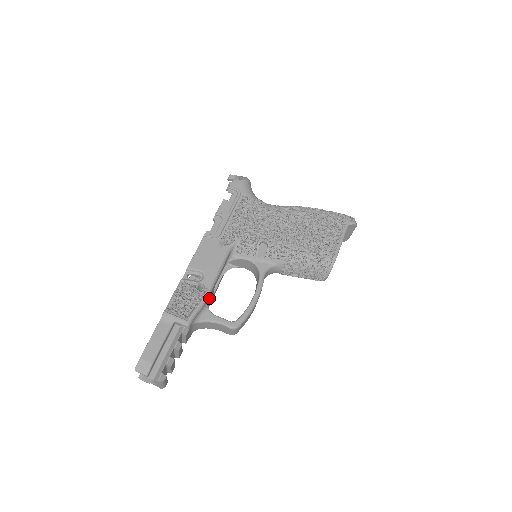
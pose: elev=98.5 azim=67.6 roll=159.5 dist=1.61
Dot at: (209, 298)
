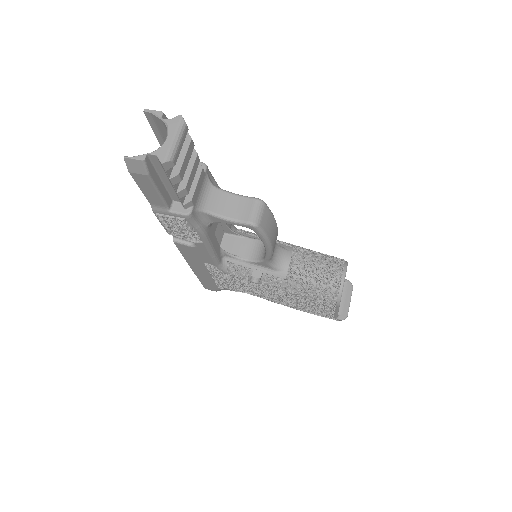
Dot at: occluded
